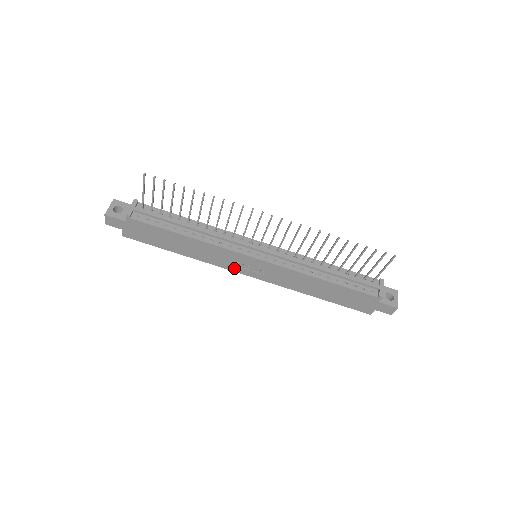
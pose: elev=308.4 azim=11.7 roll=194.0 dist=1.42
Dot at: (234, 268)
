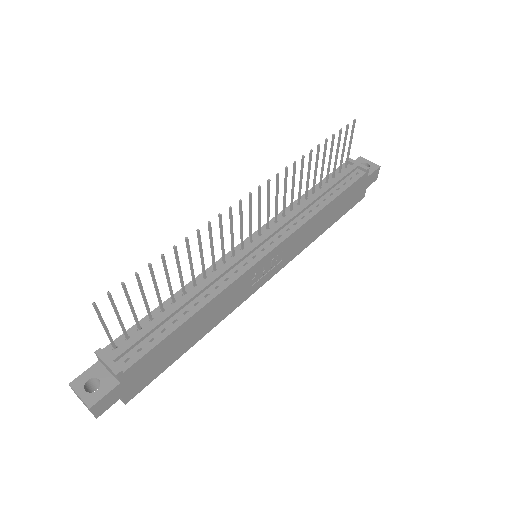
Dot at: (252, 290)
